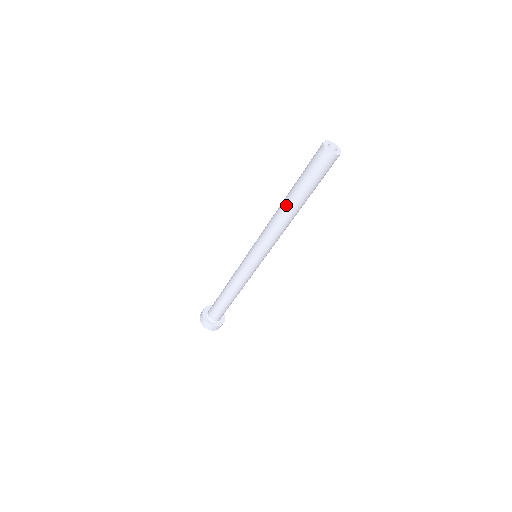
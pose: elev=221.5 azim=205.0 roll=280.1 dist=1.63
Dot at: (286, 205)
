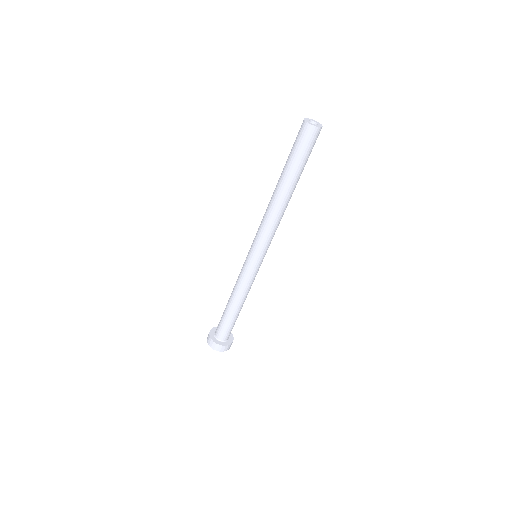
Dot at: (277, 189)
